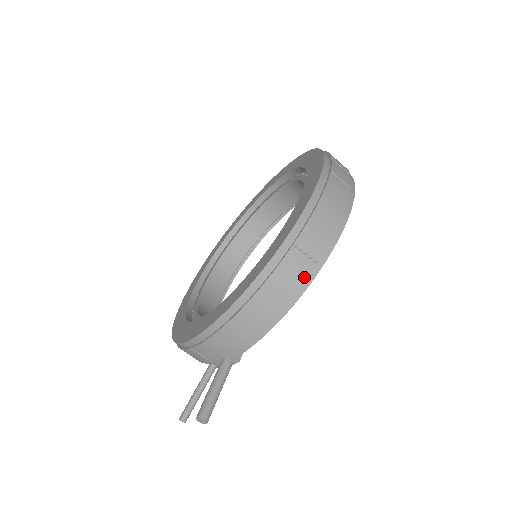
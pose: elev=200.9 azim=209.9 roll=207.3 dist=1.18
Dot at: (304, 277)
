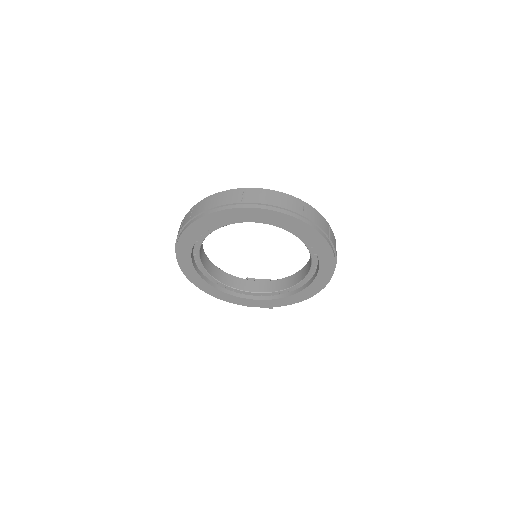
Dot at: occluded
